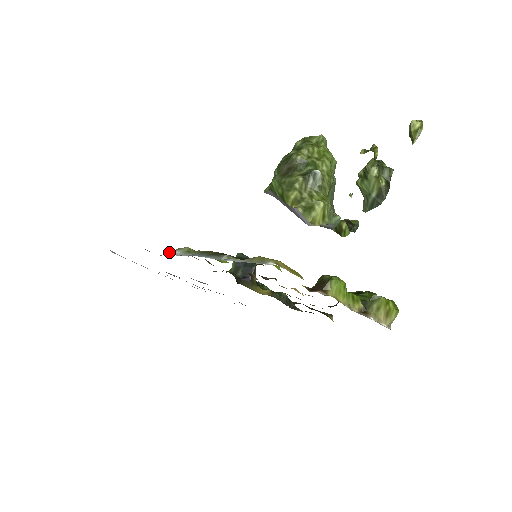
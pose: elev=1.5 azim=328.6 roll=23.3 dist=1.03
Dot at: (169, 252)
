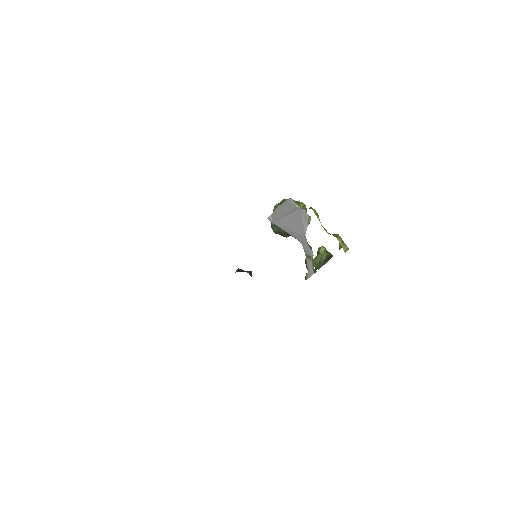
Dot at: occluded
